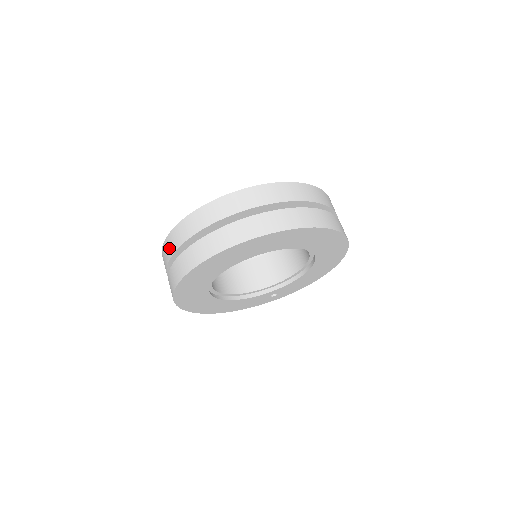
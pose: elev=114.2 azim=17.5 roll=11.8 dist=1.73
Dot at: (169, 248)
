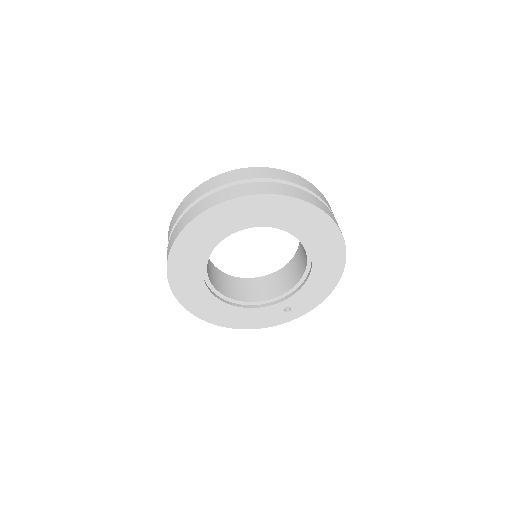
Dot at: occluded
